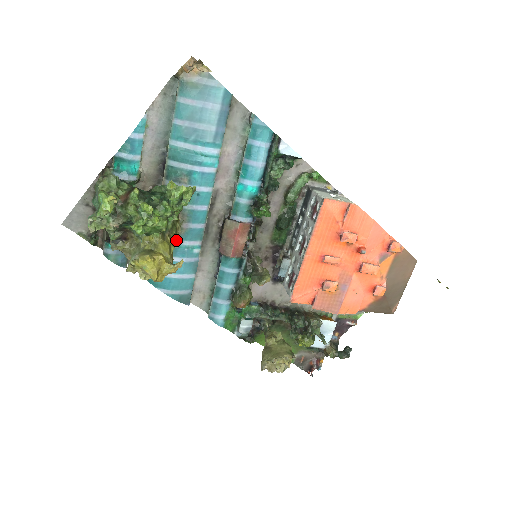
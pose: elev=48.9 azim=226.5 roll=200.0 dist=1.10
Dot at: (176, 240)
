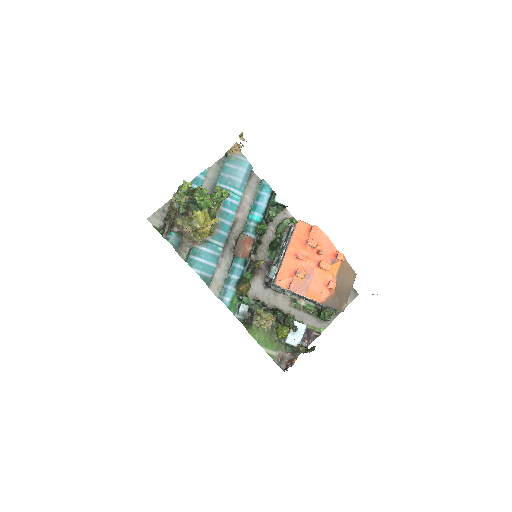
Dot at: (210, 238)
